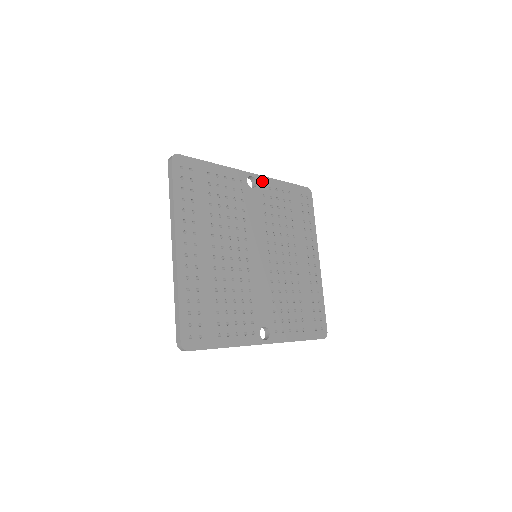
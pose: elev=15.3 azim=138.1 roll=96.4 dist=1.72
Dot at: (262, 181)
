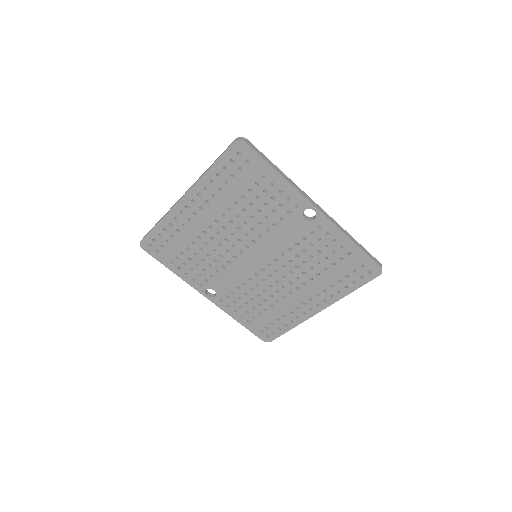
Dot at: (324, 223)
